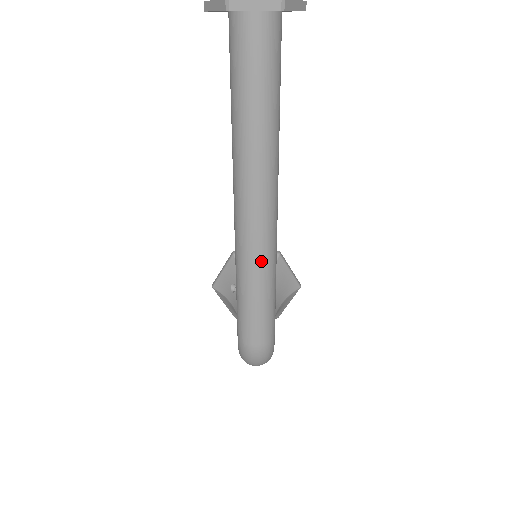
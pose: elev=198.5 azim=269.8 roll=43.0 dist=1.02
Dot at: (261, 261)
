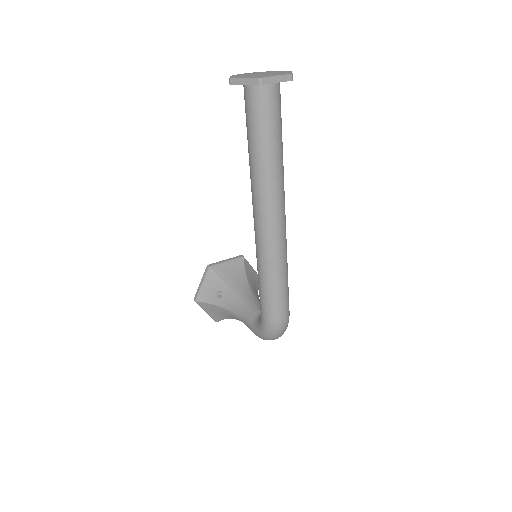
Dot at: (282, 253)
